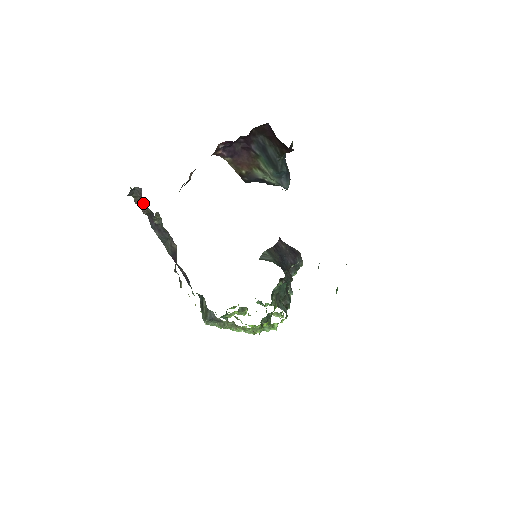
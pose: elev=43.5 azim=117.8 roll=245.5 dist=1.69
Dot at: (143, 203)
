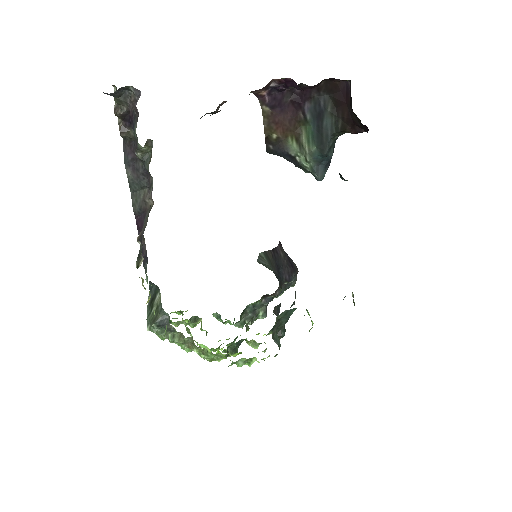
Dot at: (127, 118)
